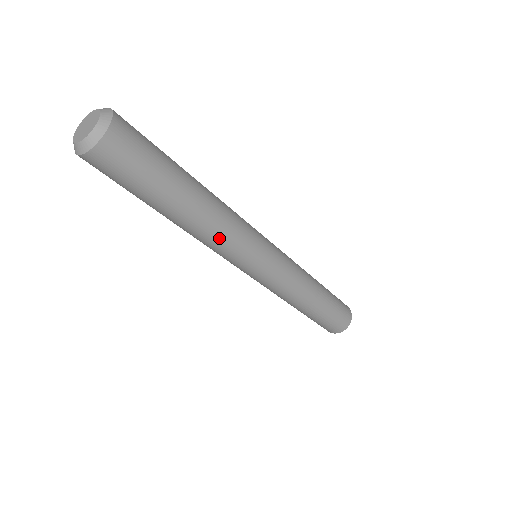
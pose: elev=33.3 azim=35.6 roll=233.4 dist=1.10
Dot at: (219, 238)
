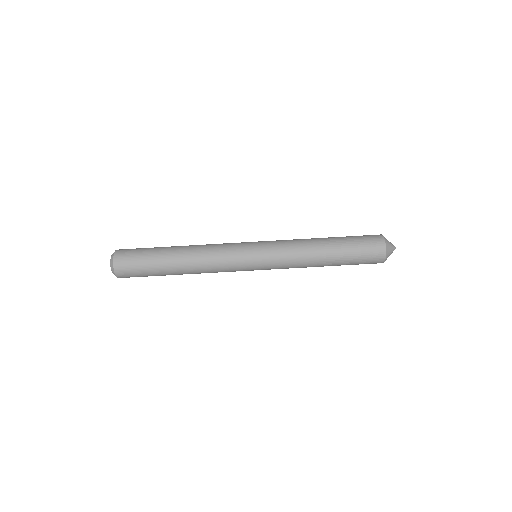
Dot at: (208, 256)
